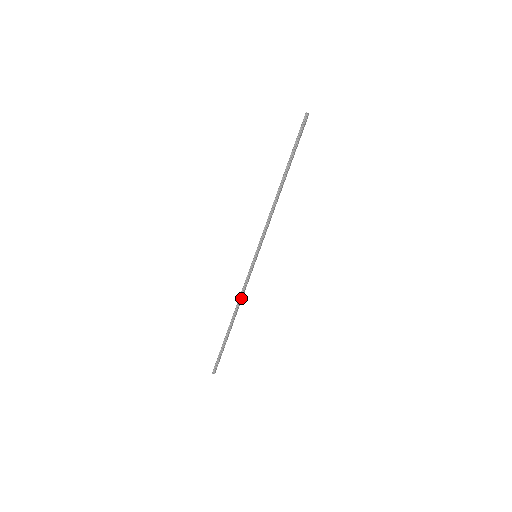
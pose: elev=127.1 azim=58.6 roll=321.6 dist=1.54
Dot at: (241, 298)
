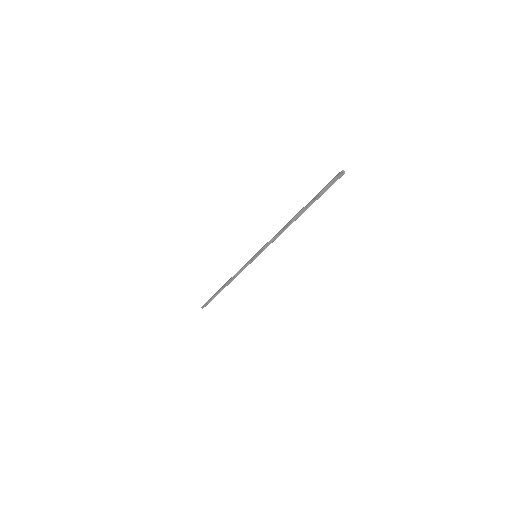
Dot at: occluded
